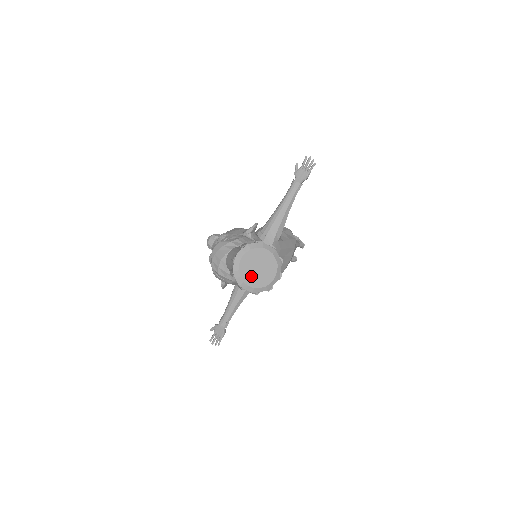
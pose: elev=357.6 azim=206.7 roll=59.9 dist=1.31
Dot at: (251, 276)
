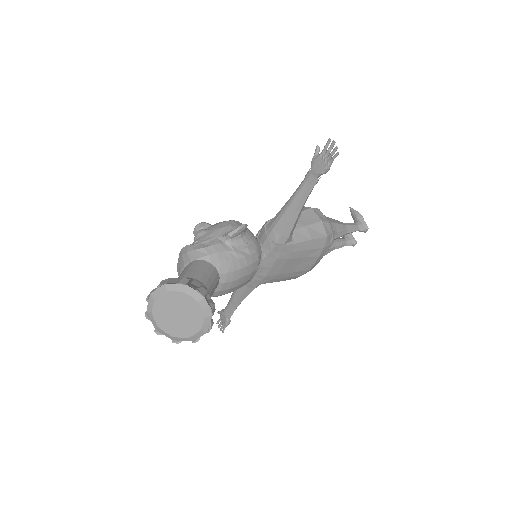
Dot at: (168, 322)
